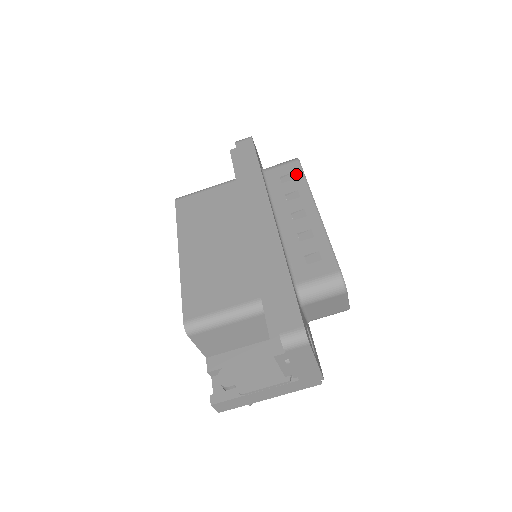
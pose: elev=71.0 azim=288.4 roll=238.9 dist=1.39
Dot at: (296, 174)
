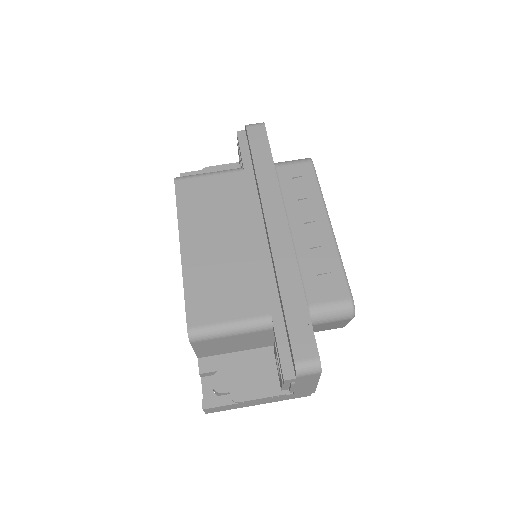
Dot at: (310, 178)
